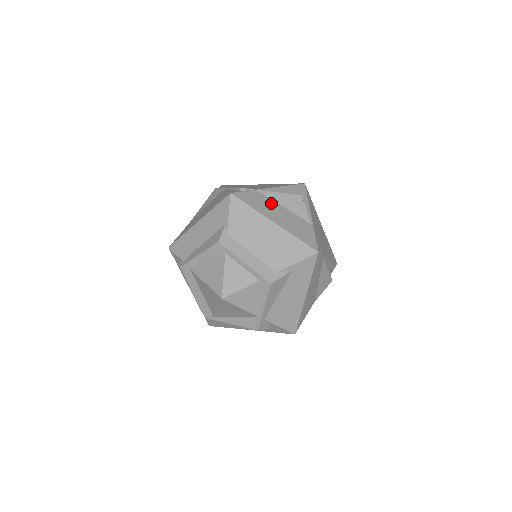
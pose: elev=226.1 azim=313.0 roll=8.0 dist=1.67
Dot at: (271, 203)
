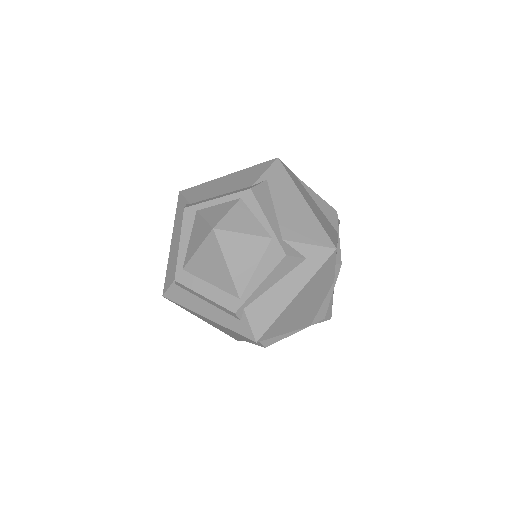
Dot at: occluded
